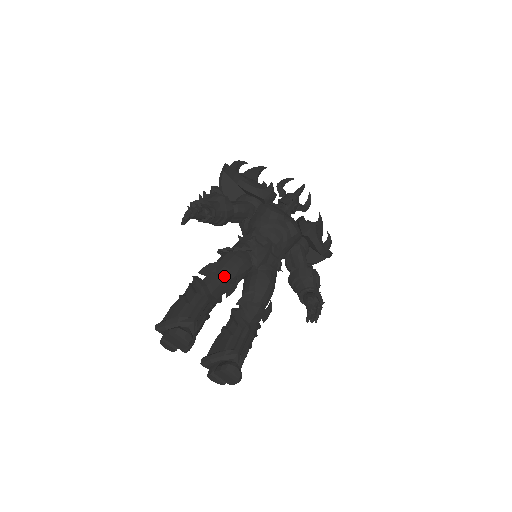
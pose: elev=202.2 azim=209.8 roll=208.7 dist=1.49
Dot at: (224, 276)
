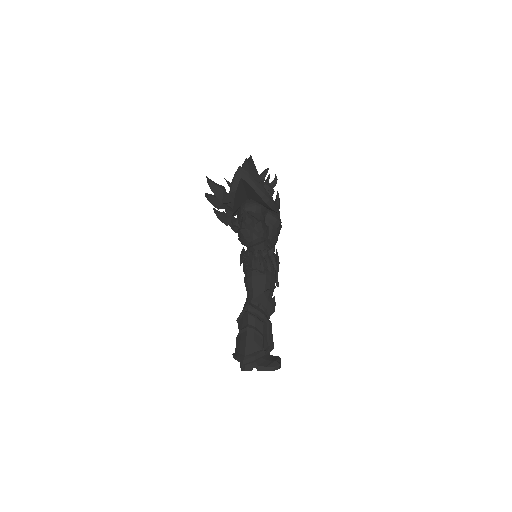
Dot at: (274, 300)
